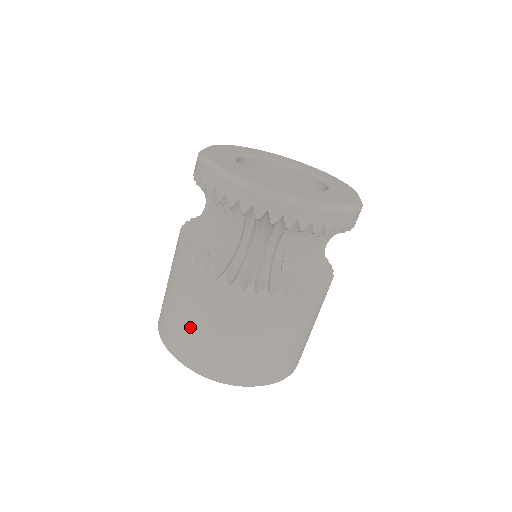
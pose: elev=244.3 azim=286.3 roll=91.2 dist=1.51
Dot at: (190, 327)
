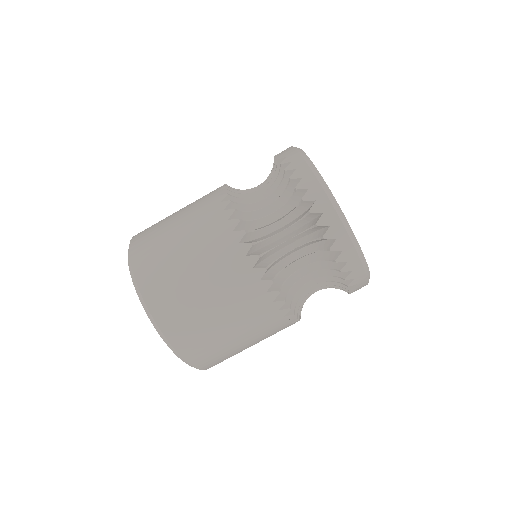
Dot at: (167, 232)
